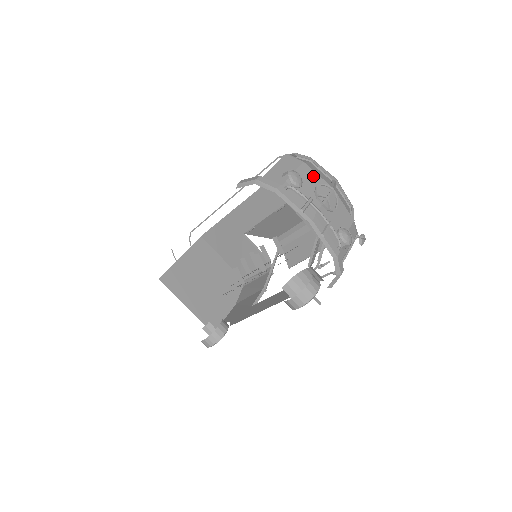
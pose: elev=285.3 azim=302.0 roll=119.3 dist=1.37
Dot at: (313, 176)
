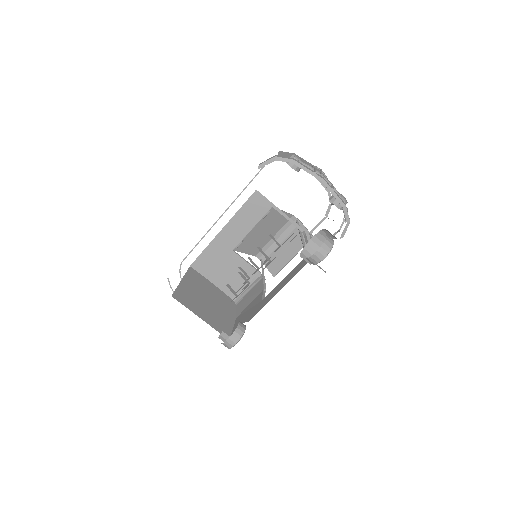
Dot at: (305, 161)
